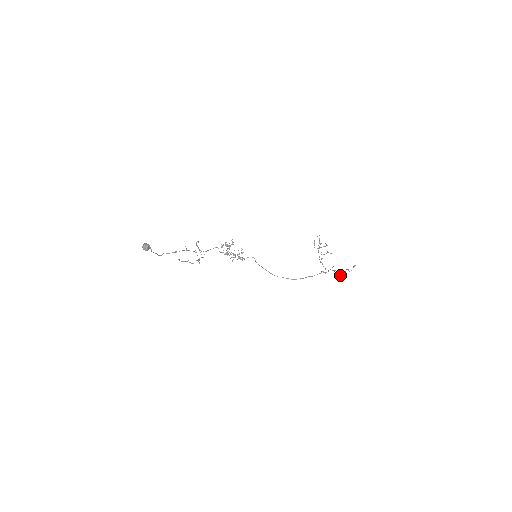
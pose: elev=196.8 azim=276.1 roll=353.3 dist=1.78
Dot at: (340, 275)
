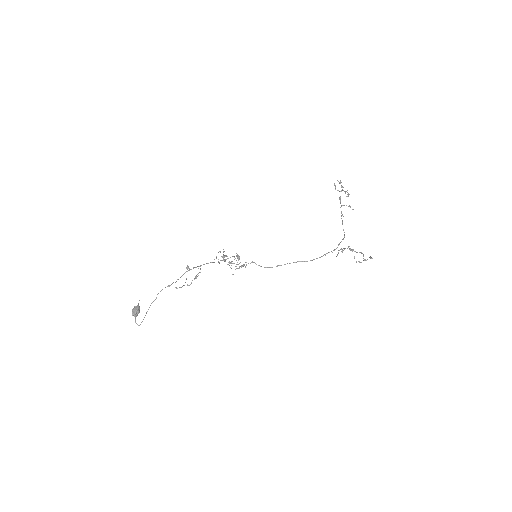
Dot at: (356, 262)
